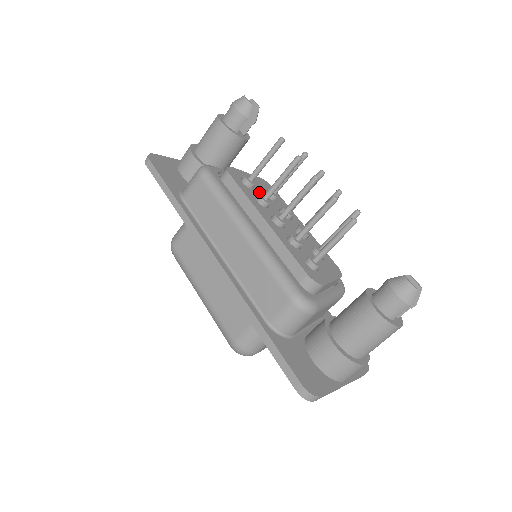
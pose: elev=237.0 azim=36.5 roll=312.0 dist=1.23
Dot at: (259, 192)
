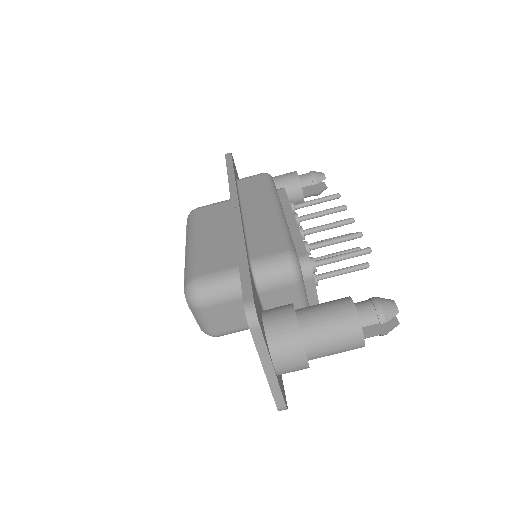
Dot at: occluded
